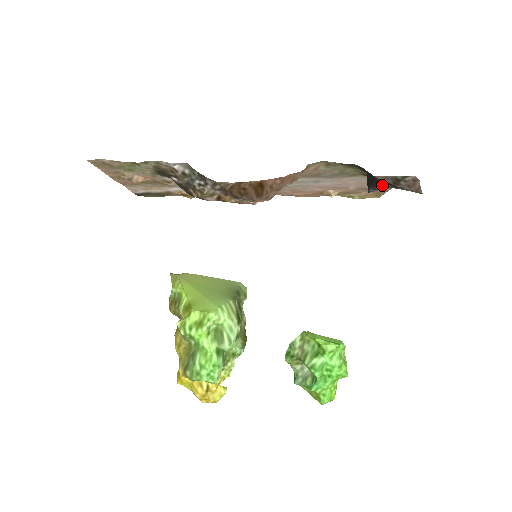
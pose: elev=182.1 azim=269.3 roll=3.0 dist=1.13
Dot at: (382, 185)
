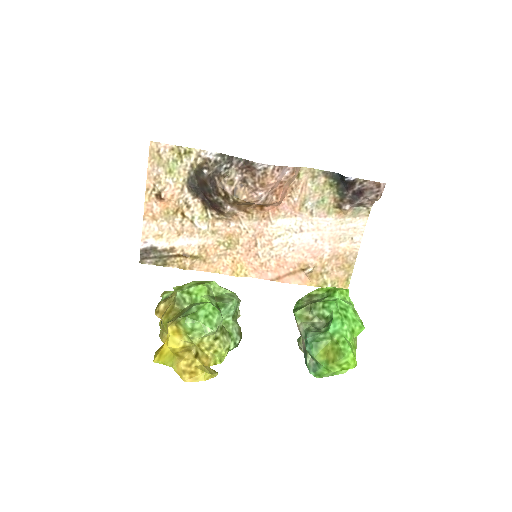
Dot at: (352, 183)
